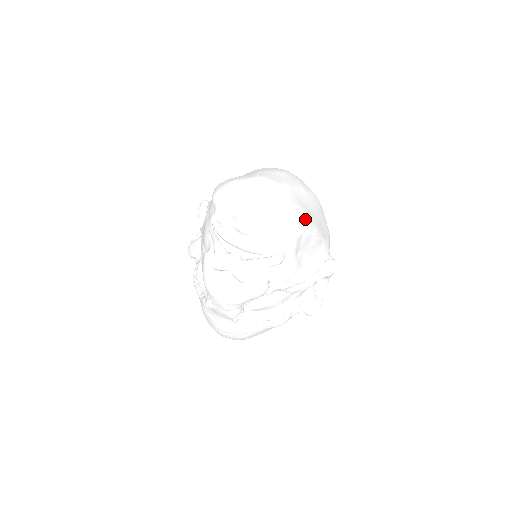
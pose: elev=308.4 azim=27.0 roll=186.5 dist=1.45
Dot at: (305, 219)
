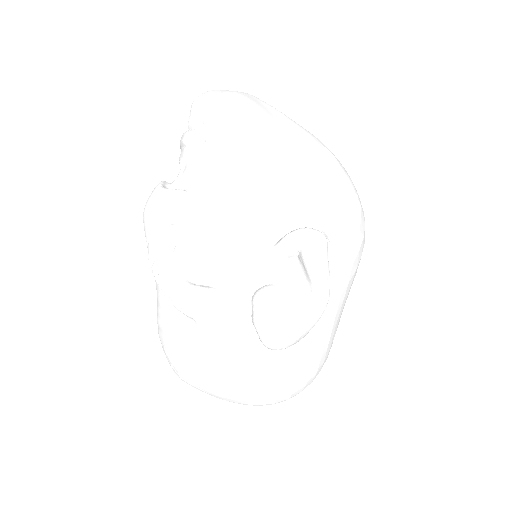
Dot at: (257, 116)
